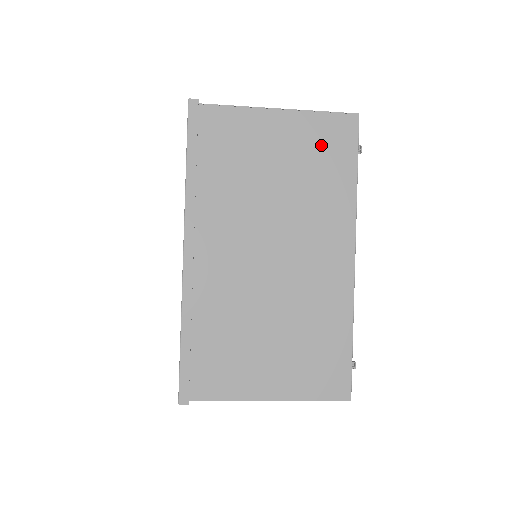
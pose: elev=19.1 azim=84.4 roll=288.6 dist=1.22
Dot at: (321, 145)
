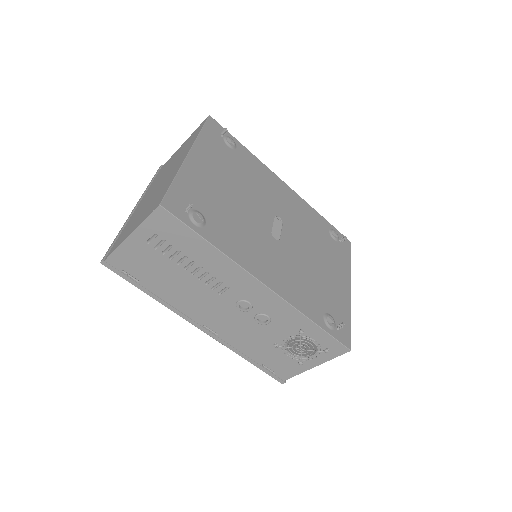
Dot at: (192, 136)
